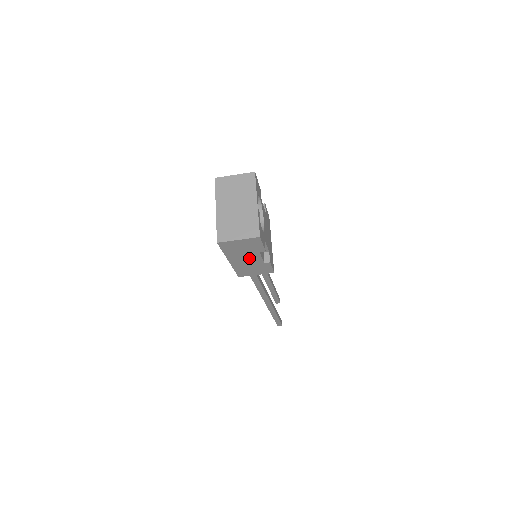
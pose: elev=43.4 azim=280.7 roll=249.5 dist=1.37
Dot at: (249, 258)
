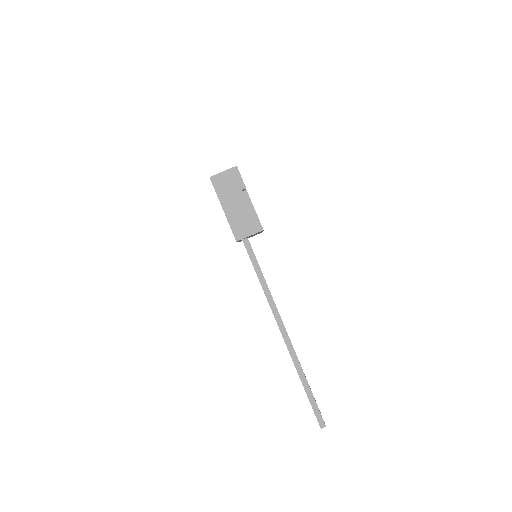
Dot at: (237, 202)
